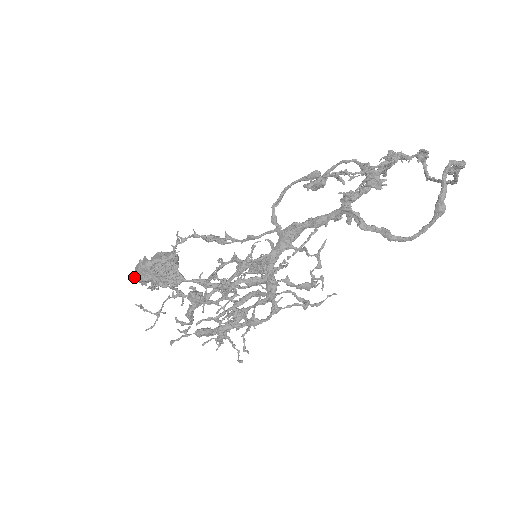
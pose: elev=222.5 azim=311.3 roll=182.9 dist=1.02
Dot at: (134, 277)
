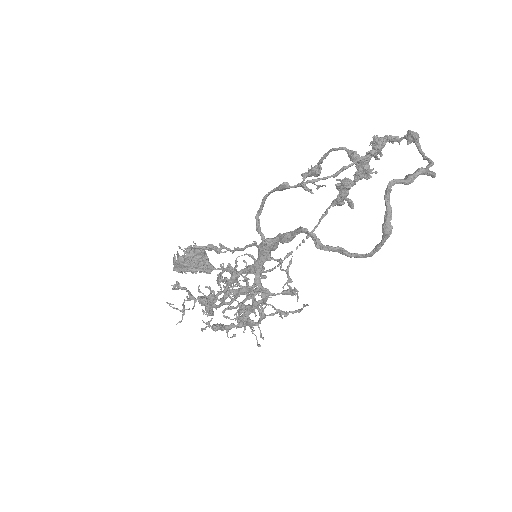
Dot at: (174, 269)
